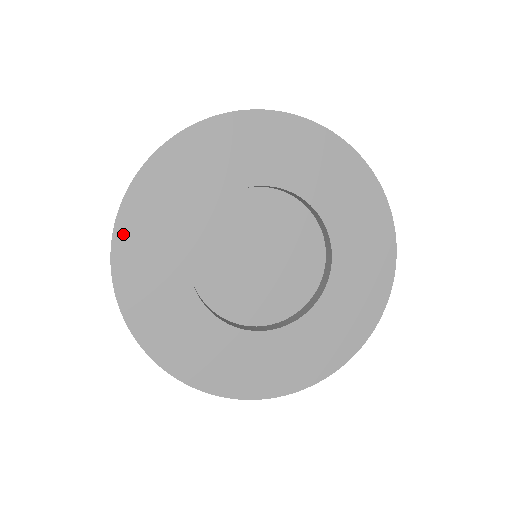
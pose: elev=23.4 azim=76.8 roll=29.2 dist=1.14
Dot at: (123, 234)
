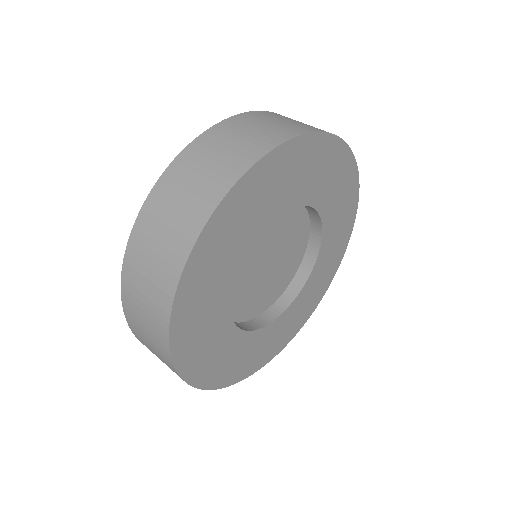
Dot at: (226, 208)
